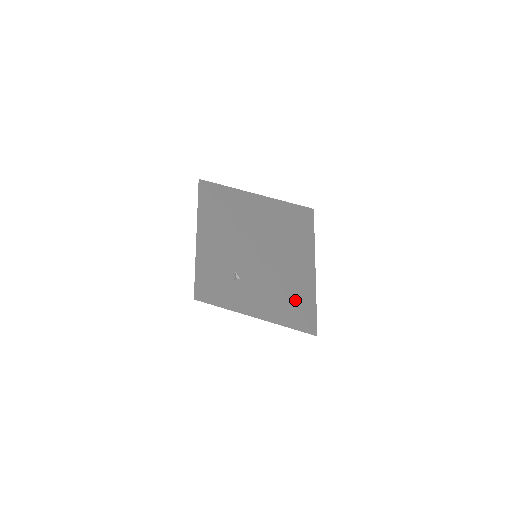
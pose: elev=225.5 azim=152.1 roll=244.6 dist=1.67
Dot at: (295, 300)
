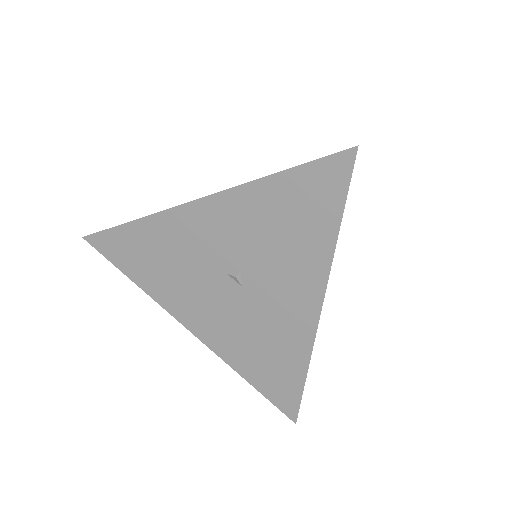
Dot at: occluded
